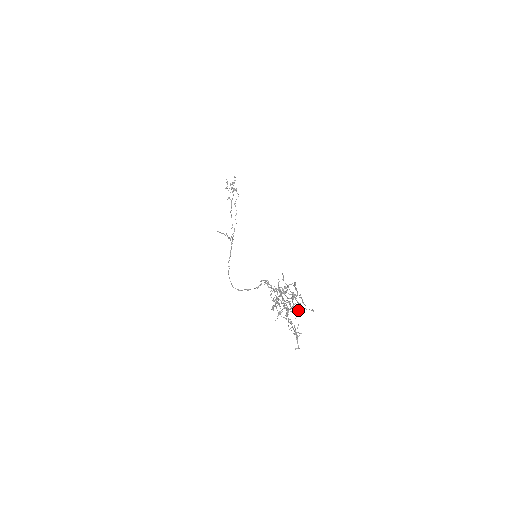
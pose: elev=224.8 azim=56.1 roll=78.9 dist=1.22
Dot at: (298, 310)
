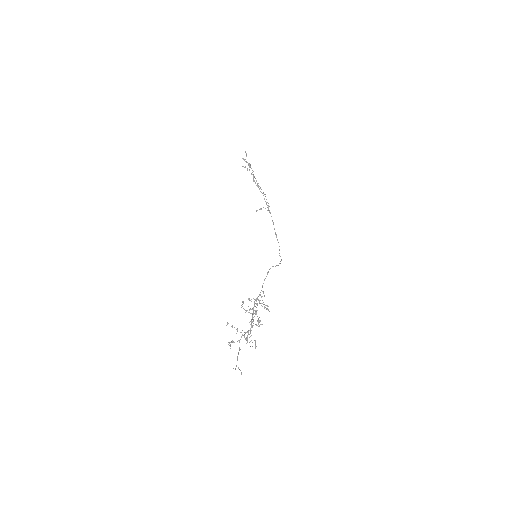
Dot at: (247, 336)
